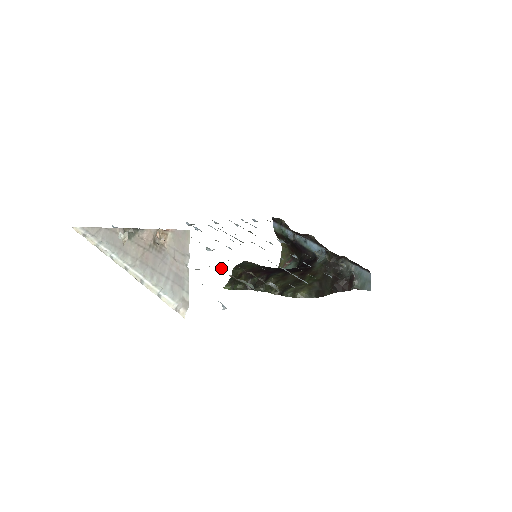
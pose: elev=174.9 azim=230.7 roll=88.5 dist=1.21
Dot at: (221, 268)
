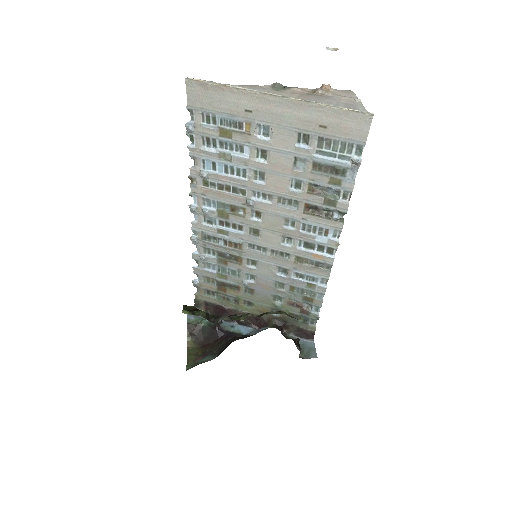
Dot at: (293, 191)
